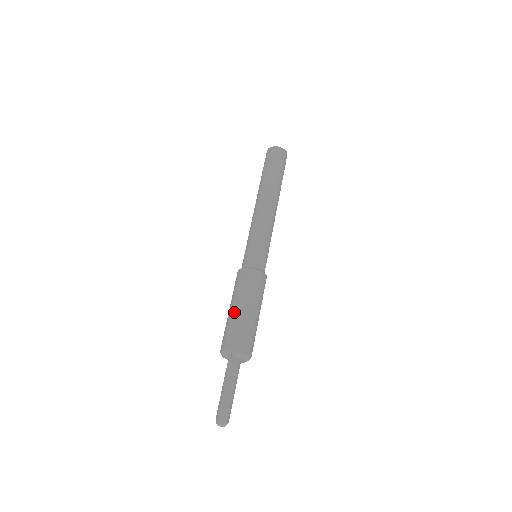
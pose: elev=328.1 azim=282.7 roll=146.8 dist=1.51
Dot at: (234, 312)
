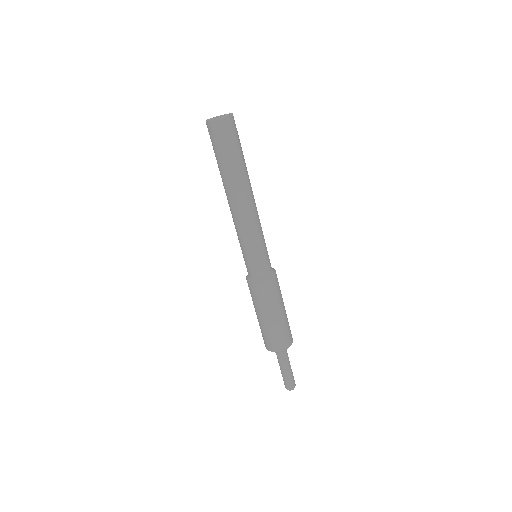
Dot at: (274, 321)
